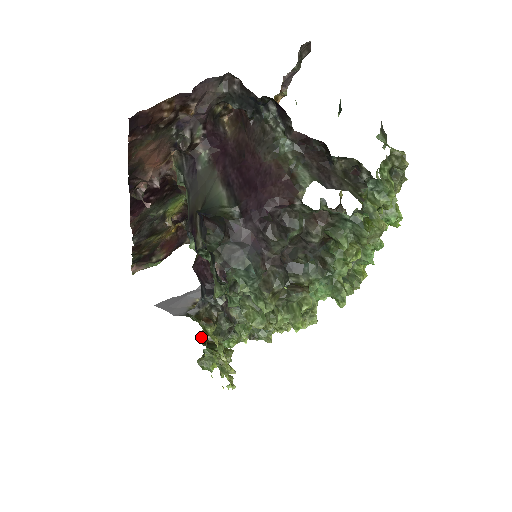
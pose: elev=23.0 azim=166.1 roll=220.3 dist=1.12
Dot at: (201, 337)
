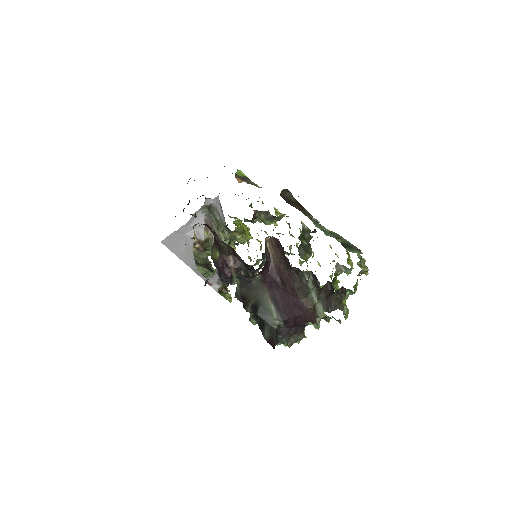
Dot at: occluded
